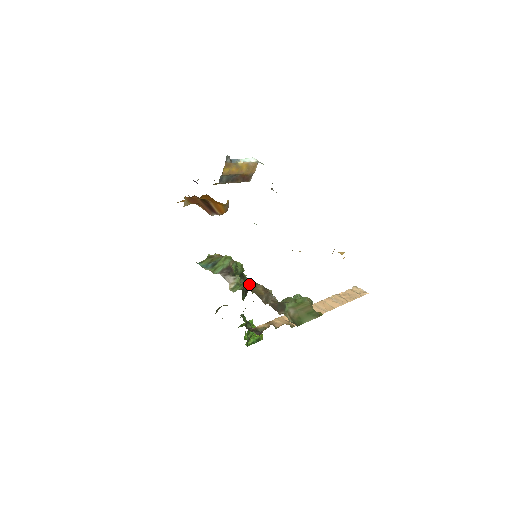
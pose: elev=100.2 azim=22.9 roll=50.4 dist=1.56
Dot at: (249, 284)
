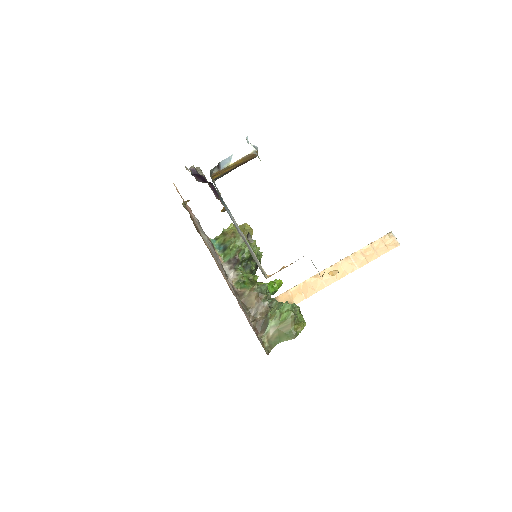
Dot at: (247, 287)
